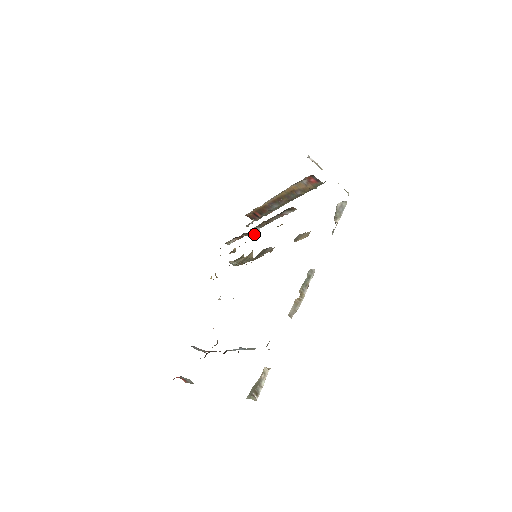
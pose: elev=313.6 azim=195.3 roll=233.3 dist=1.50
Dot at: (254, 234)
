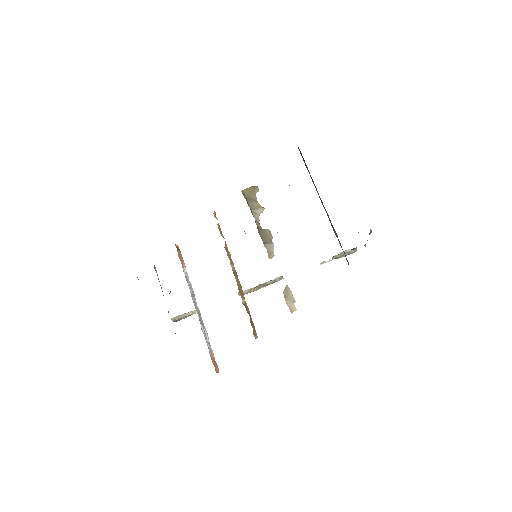
Dot at: occluded
